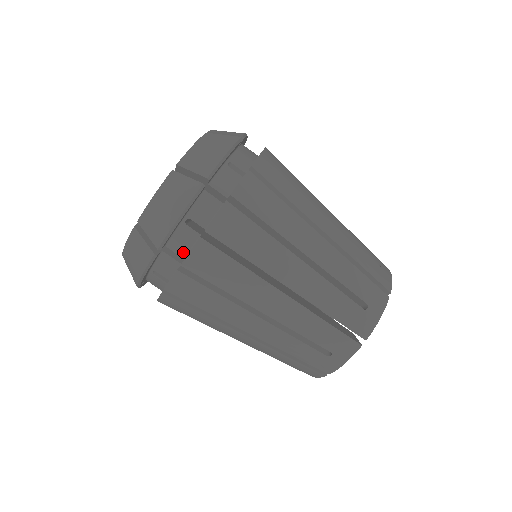
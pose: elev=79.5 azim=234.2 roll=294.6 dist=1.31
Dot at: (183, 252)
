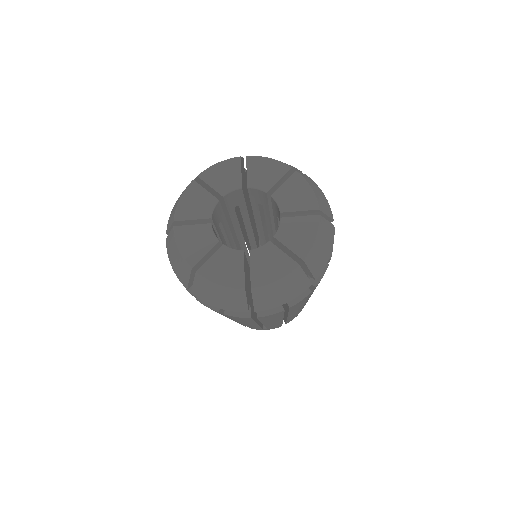
Dot at: occluded
